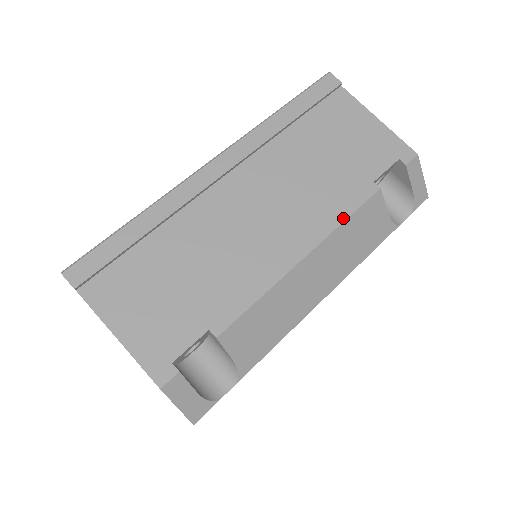
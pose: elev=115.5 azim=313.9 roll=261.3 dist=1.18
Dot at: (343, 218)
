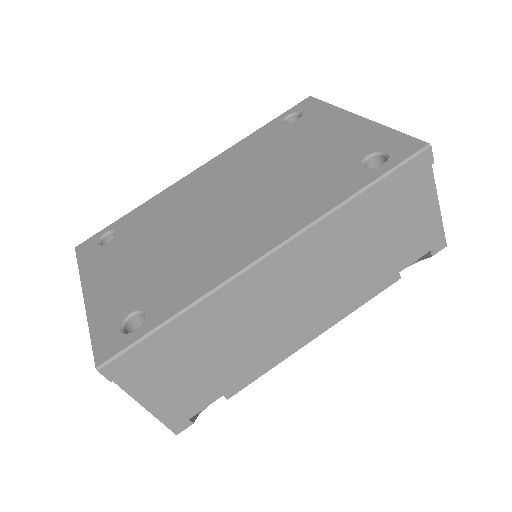
Dot at: (359, 305)
